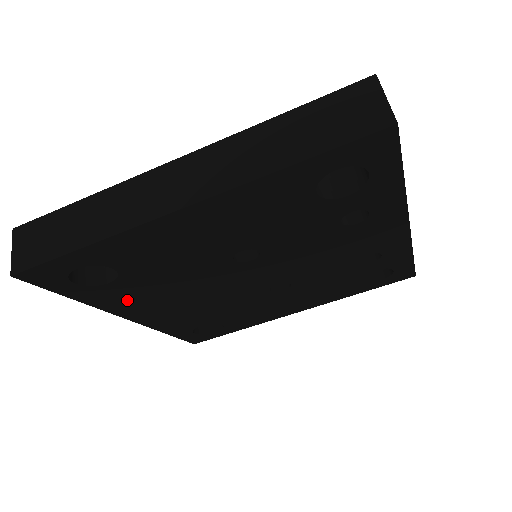
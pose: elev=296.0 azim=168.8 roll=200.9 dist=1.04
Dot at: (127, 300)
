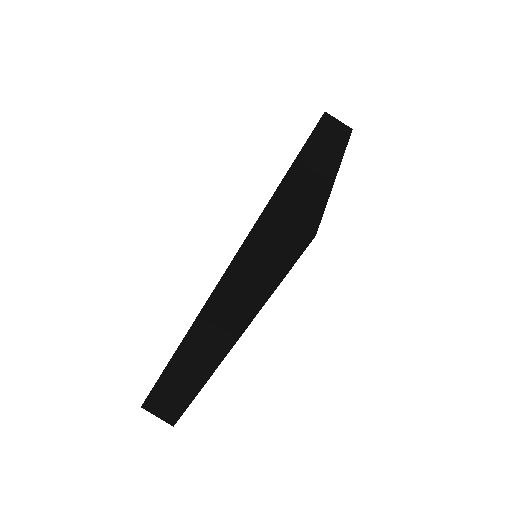
Dot at: occluded
